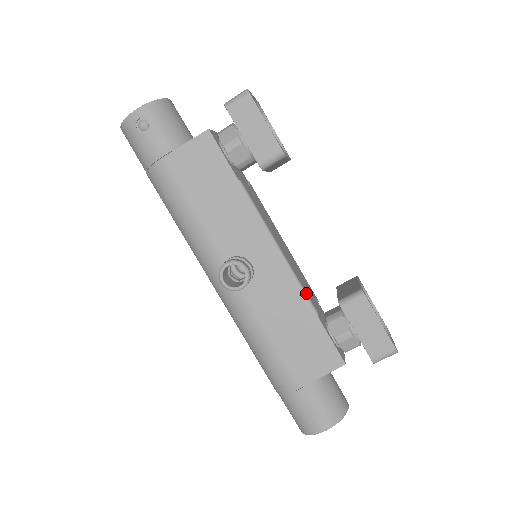
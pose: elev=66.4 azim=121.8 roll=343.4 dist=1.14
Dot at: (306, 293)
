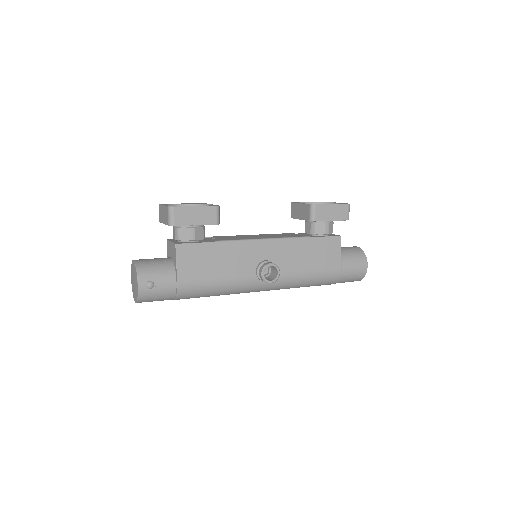
Dot at: (295, 237)
